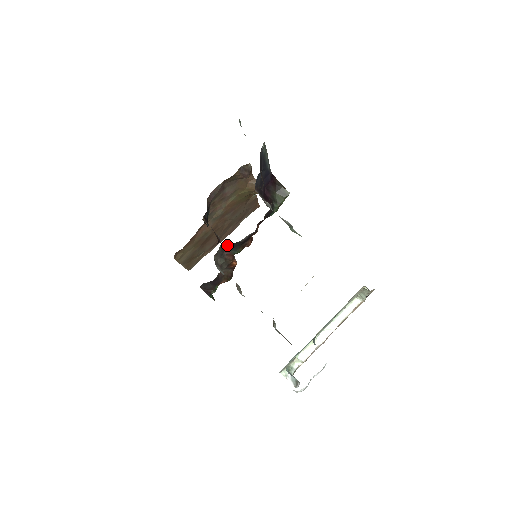
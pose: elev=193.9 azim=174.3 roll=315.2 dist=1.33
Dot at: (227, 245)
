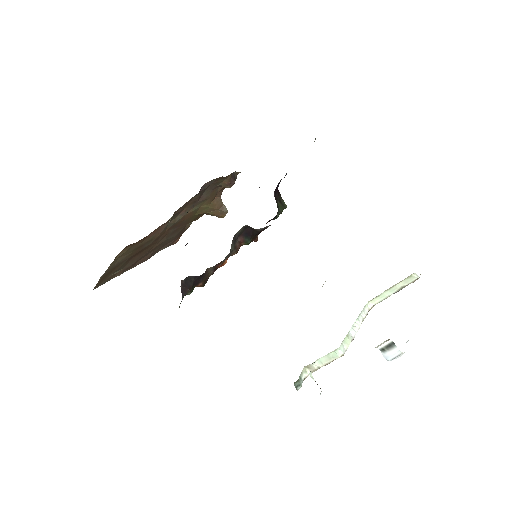
Dot at: (245, 230)
